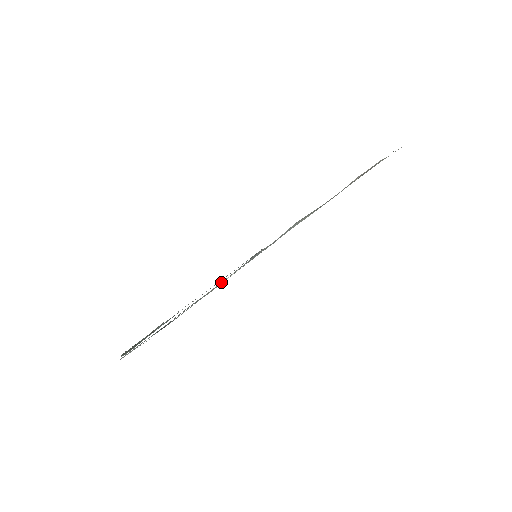
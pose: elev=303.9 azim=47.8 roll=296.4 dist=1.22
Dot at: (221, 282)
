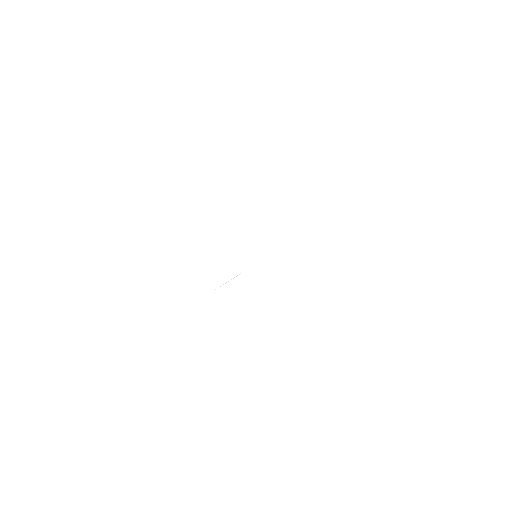
Dot at: occluded
